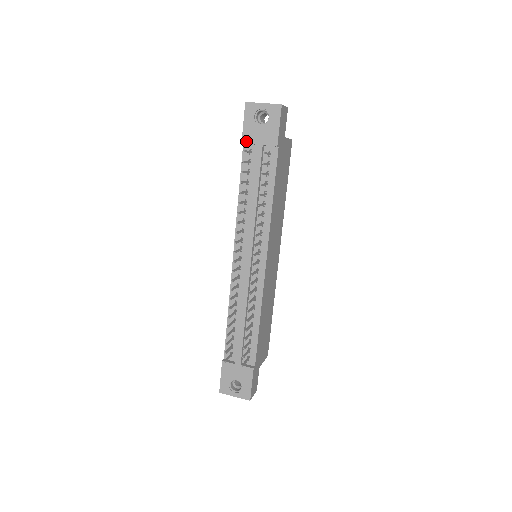
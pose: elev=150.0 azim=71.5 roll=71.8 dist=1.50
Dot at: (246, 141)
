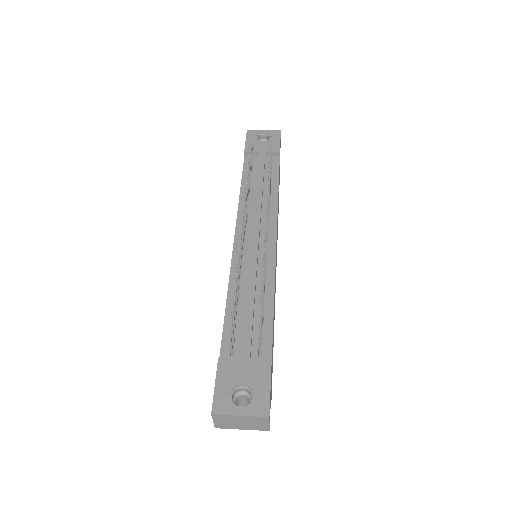
Dot at: (249, 150)
